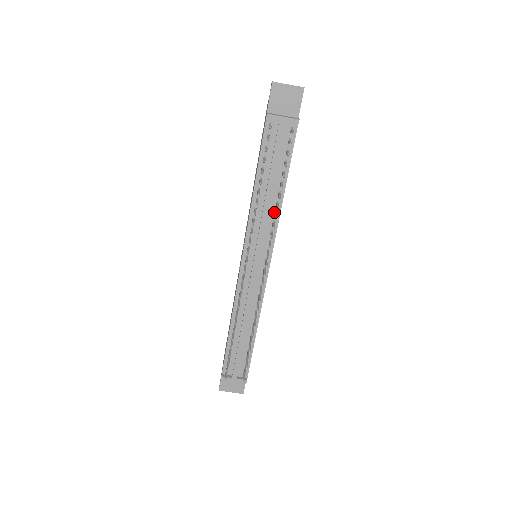
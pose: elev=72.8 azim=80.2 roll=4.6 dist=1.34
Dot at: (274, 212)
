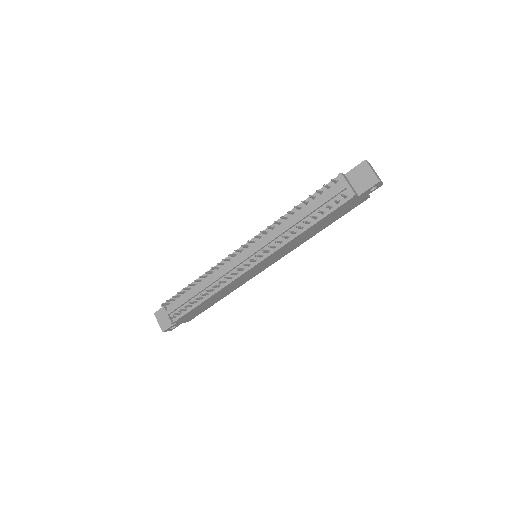
Dot at: (288, 236)
